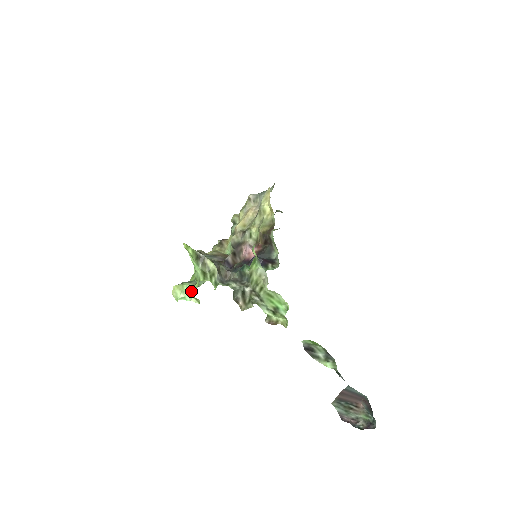
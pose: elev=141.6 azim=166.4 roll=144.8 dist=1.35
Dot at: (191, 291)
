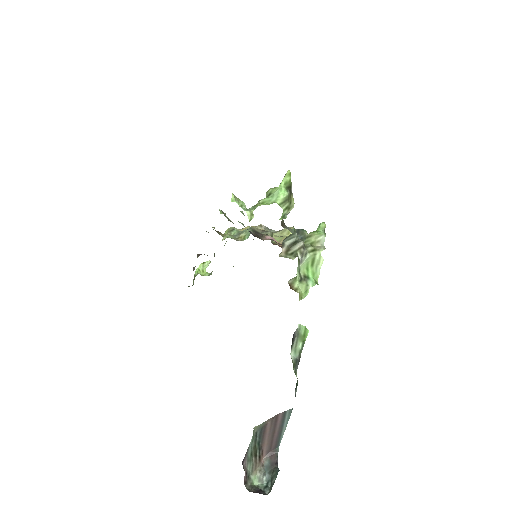
Dot at: (246, 208)
